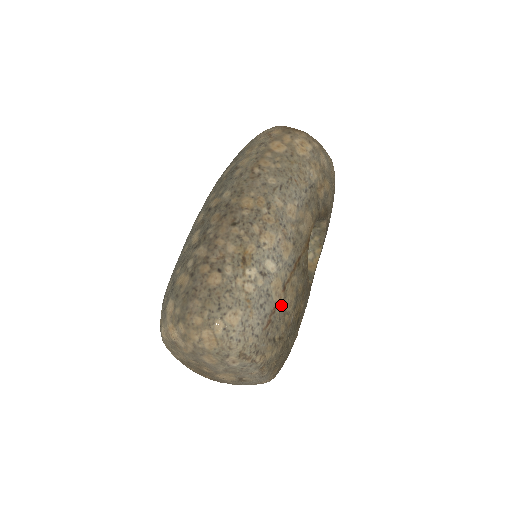
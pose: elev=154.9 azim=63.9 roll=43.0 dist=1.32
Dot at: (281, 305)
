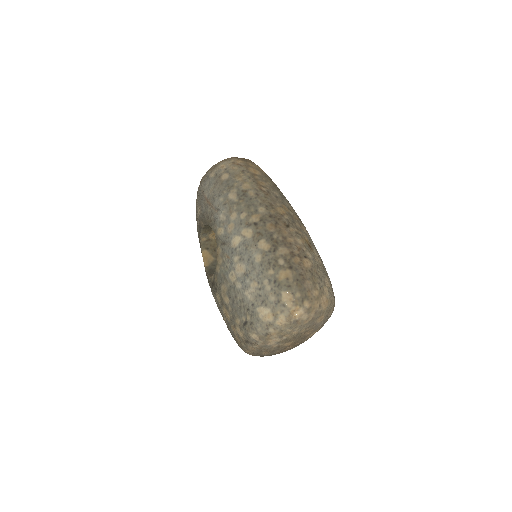
Dot at: occluded
